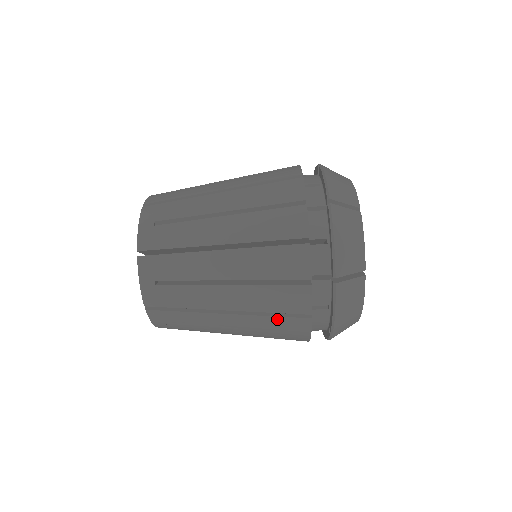
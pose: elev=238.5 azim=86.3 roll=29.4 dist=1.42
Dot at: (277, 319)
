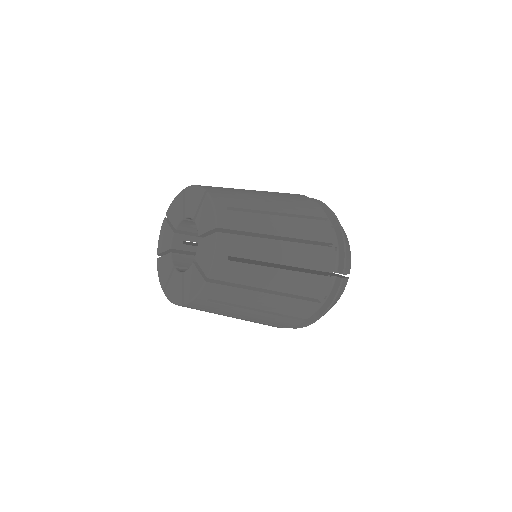
Dot at: occluded
